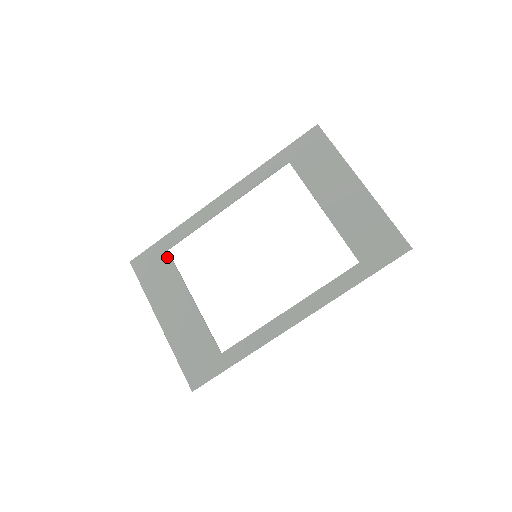
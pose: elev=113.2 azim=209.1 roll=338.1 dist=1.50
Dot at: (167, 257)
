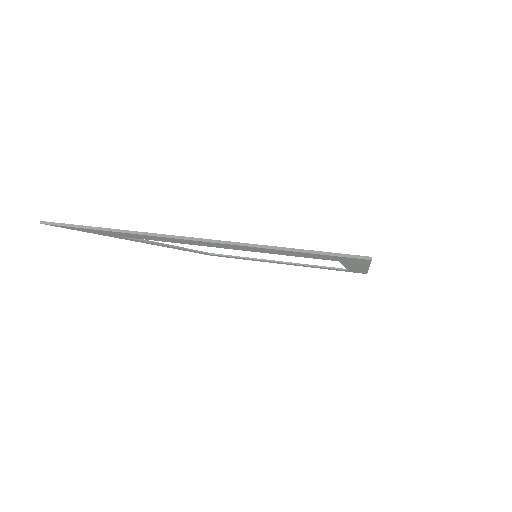
Dot at: occluded
